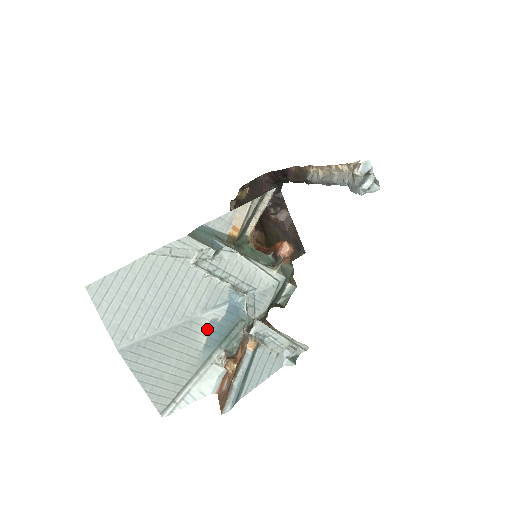
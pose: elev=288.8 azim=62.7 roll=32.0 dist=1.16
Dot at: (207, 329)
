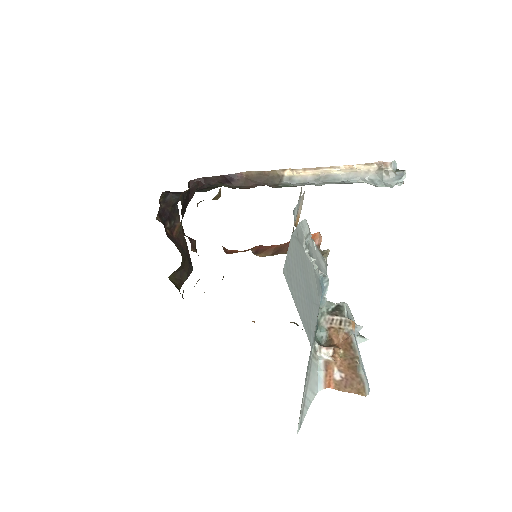
Dot at: occluded
